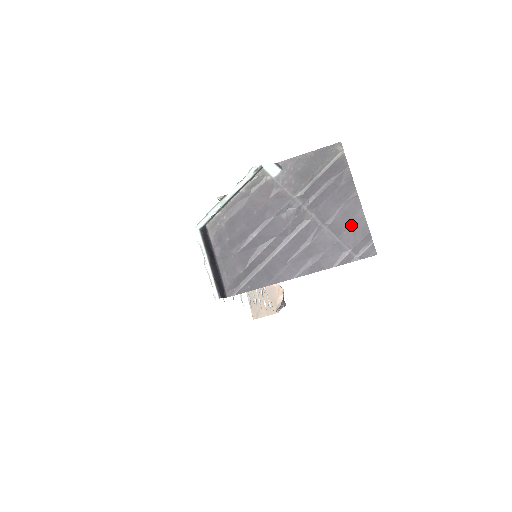
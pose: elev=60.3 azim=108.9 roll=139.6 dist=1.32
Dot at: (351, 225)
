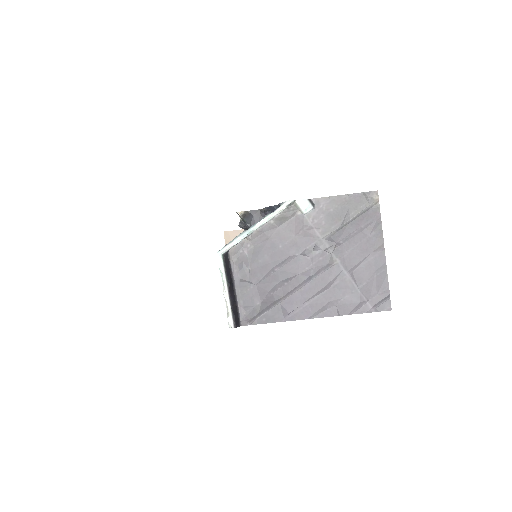
Dot at: (373, 277)
